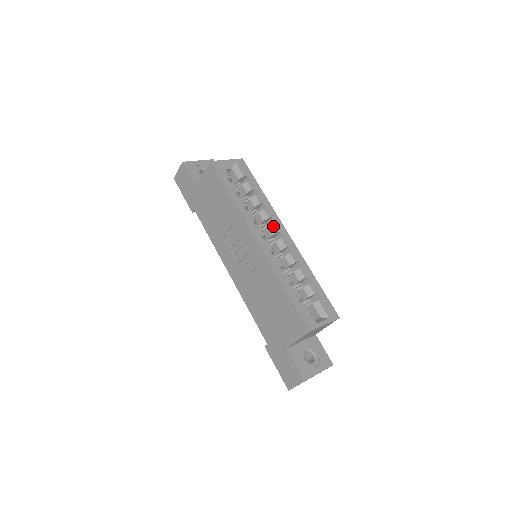
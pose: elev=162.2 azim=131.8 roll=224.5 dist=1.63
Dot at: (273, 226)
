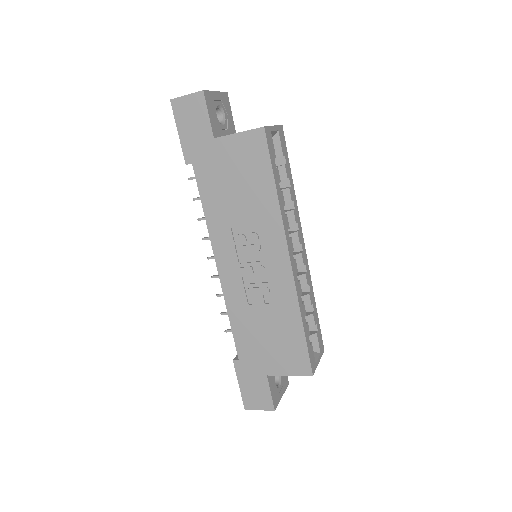
Dot at: (298, 235)
